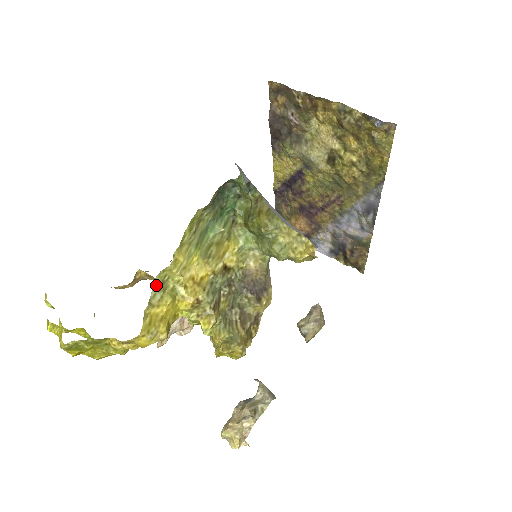
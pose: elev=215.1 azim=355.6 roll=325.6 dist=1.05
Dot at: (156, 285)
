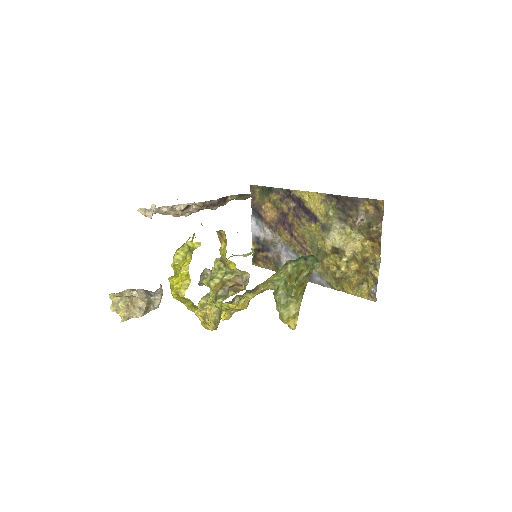
Dot at: occluded
